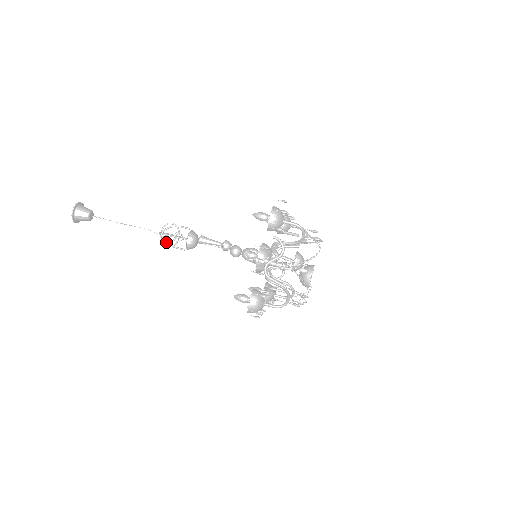
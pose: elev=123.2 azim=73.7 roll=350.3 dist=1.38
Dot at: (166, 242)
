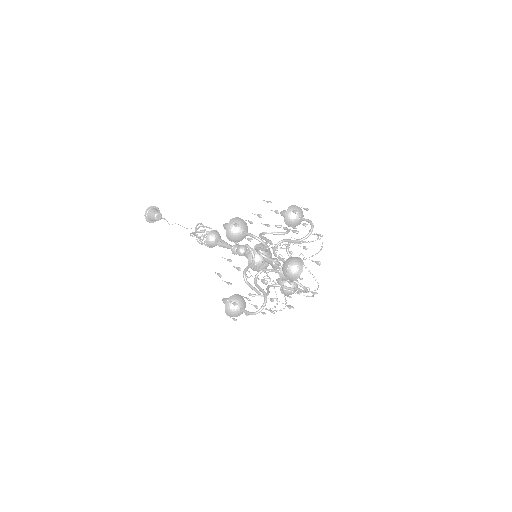
Dot at: (194, 234)
